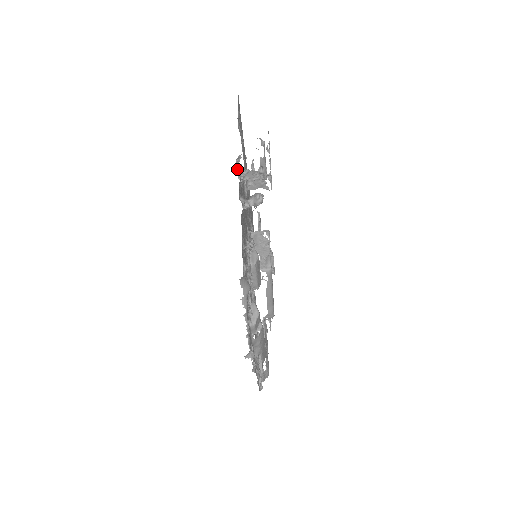
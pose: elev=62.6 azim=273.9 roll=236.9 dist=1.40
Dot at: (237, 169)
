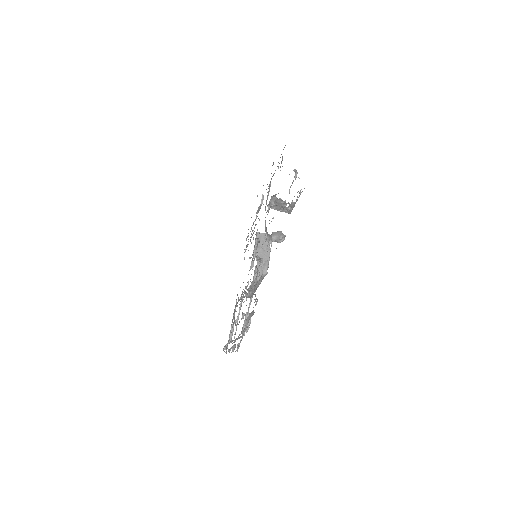
Dot at: (269, 201)
